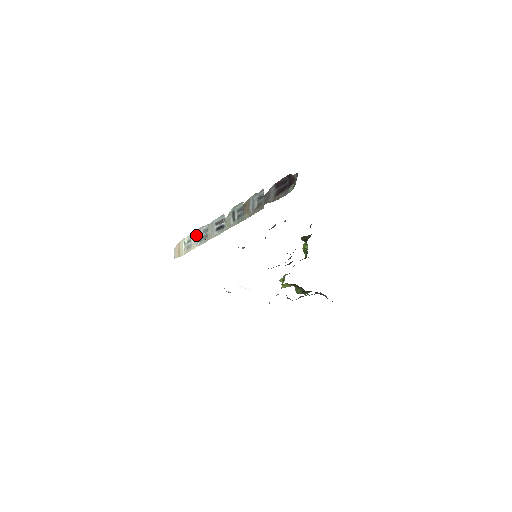
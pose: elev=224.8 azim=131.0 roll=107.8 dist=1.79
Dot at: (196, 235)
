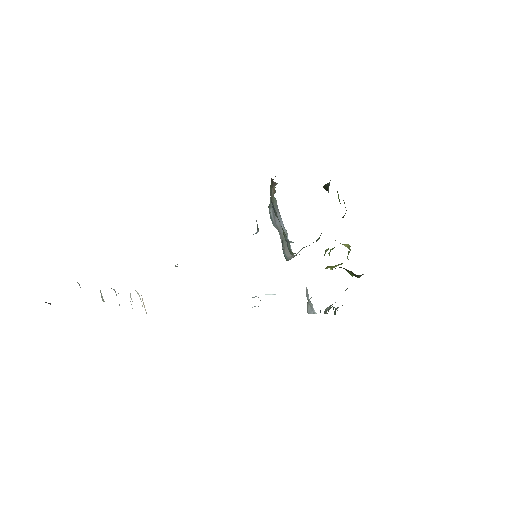
Dot at: occluded
